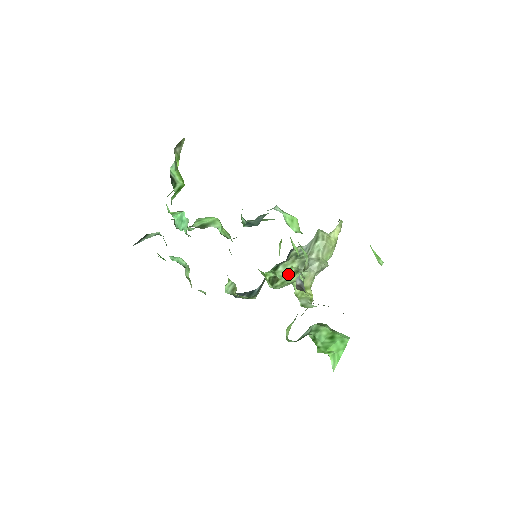
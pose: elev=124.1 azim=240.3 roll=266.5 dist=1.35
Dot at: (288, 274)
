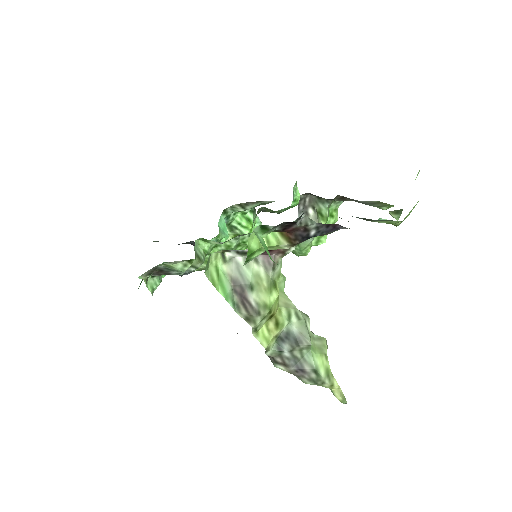
Dot at: occluded
